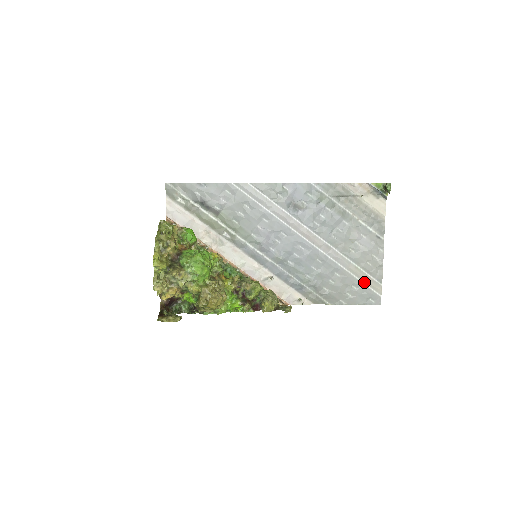
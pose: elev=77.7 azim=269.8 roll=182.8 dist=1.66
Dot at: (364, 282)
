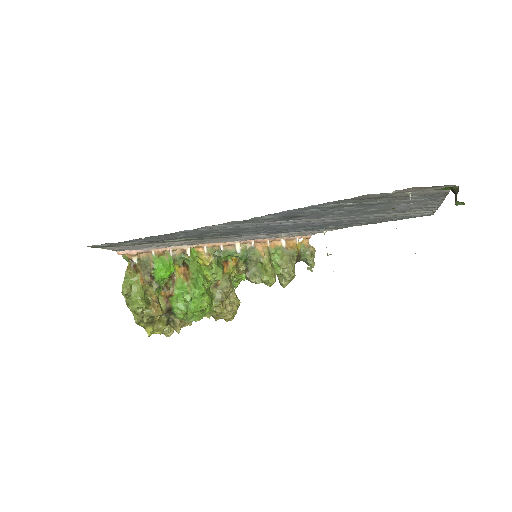
Dot at: (410, 214)
